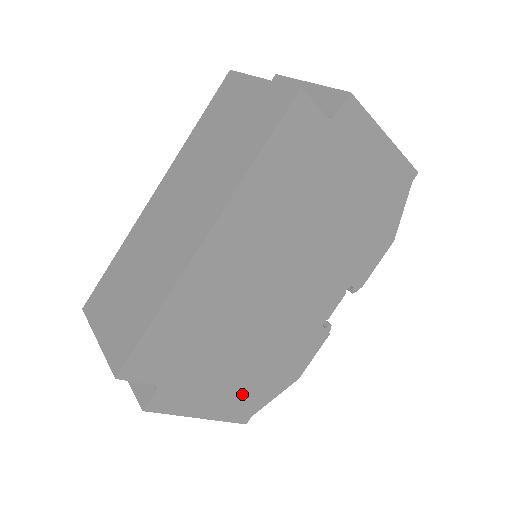
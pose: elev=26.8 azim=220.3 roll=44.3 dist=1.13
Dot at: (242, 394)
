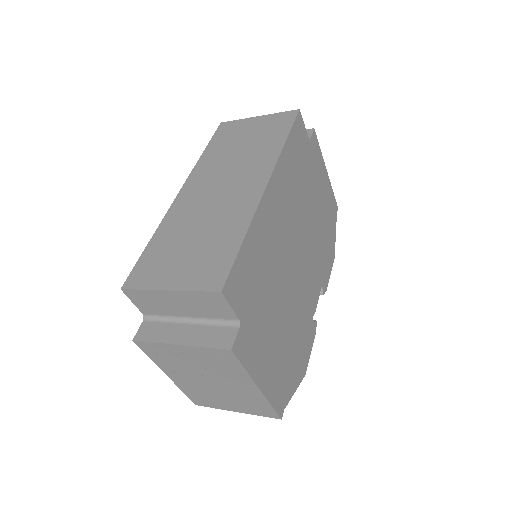
Dot at: (280, 372)
